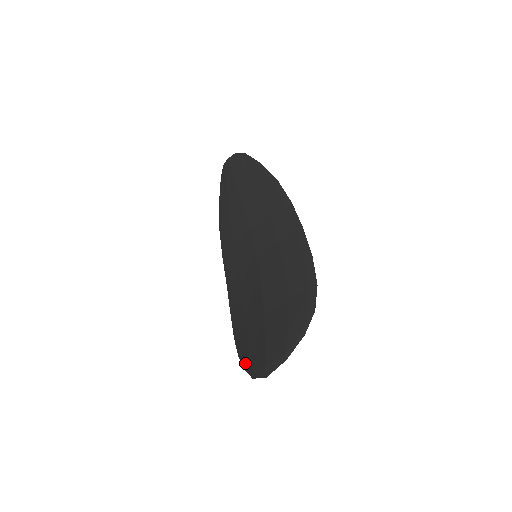
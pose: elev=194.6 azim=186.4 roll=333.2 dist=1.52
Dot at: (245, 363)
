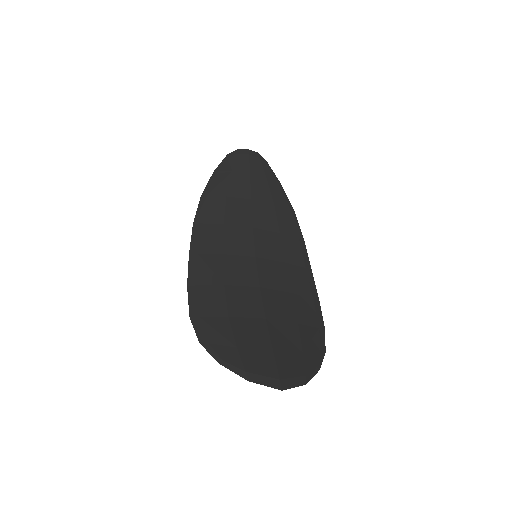
Dot at: (226, 356)
